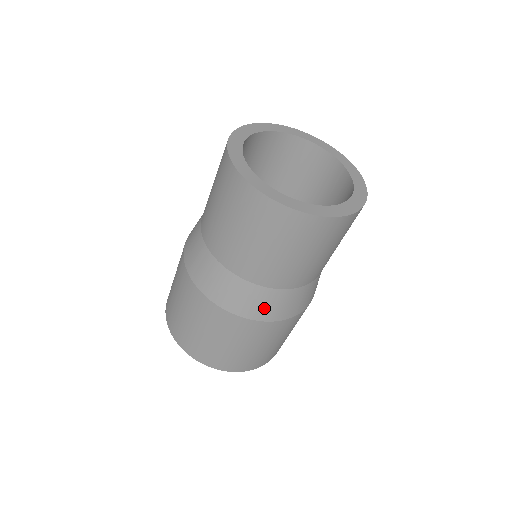
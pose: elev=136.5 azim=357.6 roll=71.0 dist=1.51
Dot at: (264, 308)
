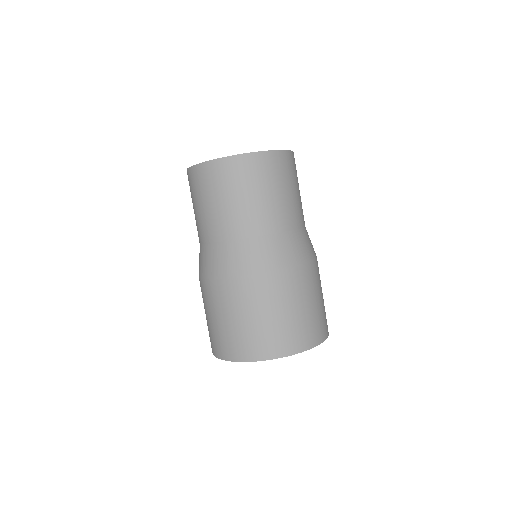
Dot at: (225, 263)
